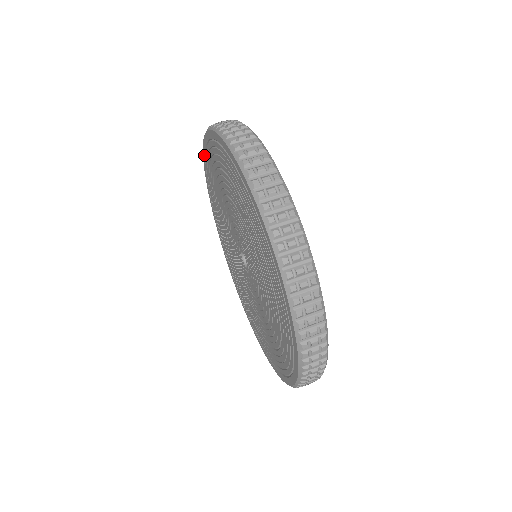
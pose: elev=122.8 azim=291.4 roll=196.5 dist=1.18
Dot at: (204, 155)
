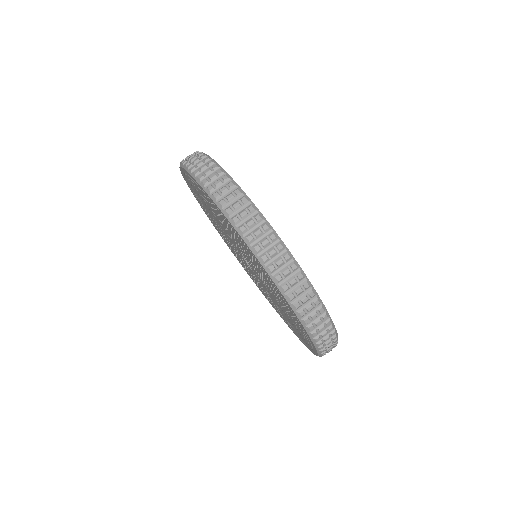
Dot at: occluded
